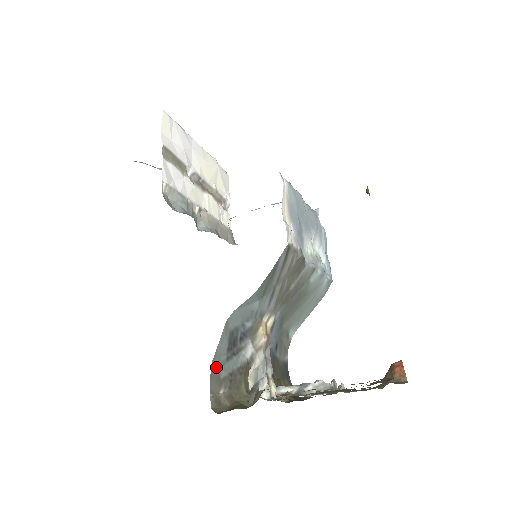
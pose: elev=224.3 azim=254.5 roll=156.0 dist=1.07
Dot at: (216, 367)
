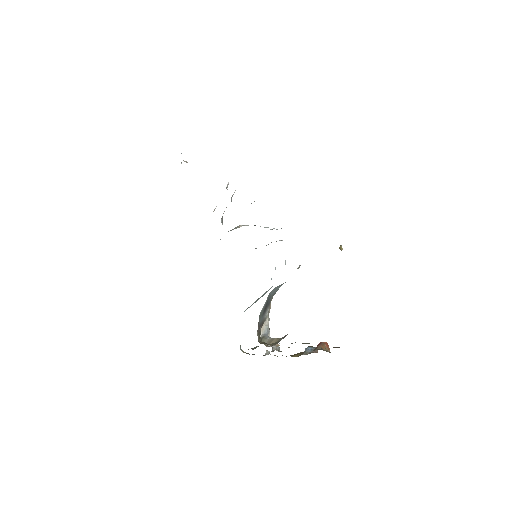
Dot at: (259, 317)
